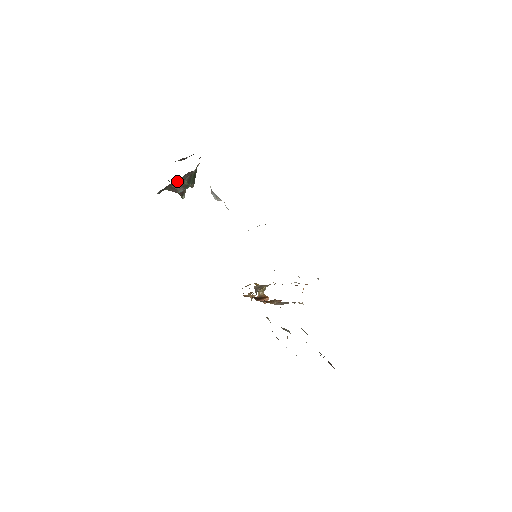
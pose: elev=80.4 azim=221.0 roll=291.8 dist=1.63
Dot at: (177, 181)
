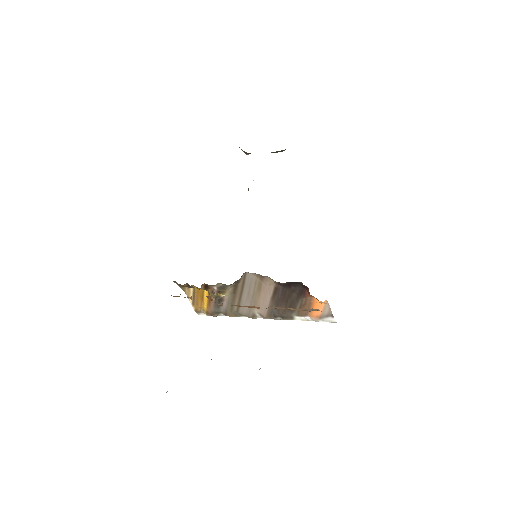
Dot at: occluded
